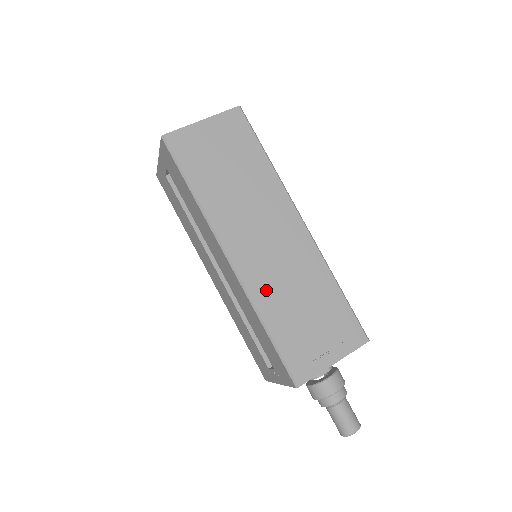
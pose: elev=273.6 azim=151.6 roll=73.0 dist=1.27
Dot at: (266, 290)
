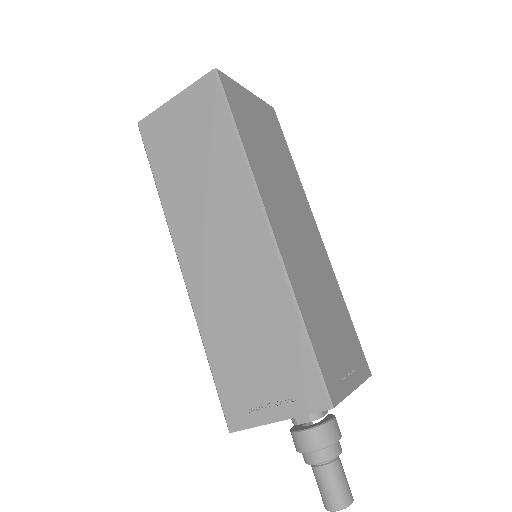
Dot at: (212, 309)
